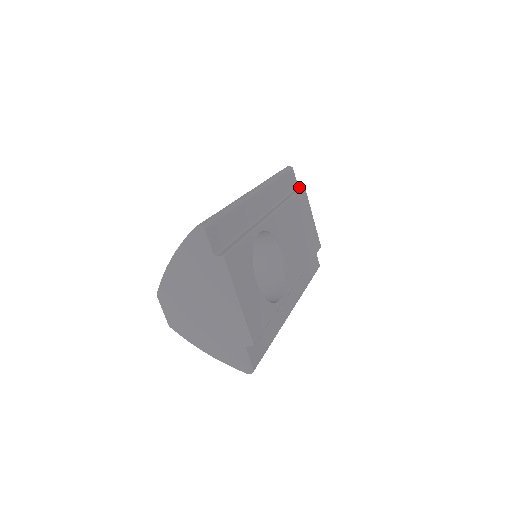
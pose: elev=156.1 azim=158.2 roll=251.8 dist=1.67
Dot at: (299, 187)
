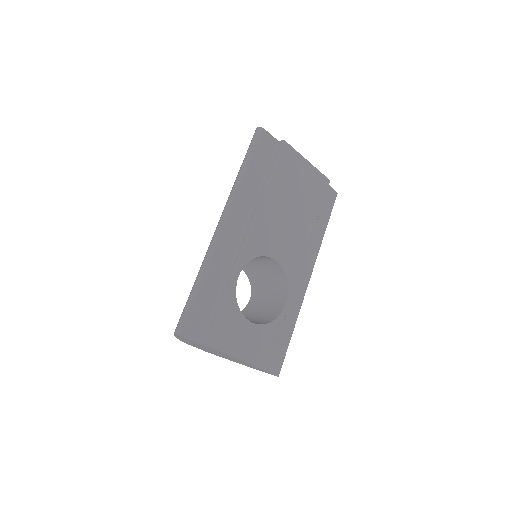
Dot at: (278, 146)
